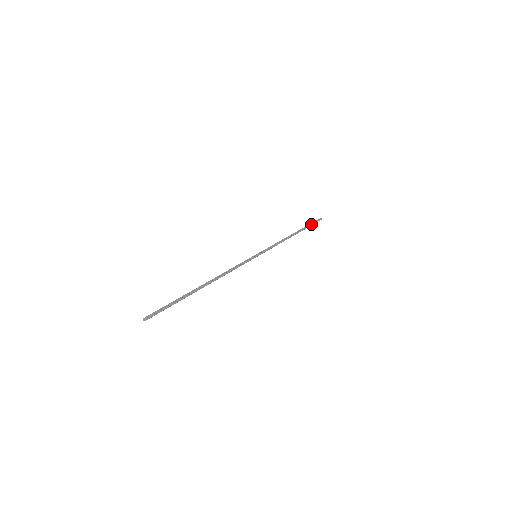
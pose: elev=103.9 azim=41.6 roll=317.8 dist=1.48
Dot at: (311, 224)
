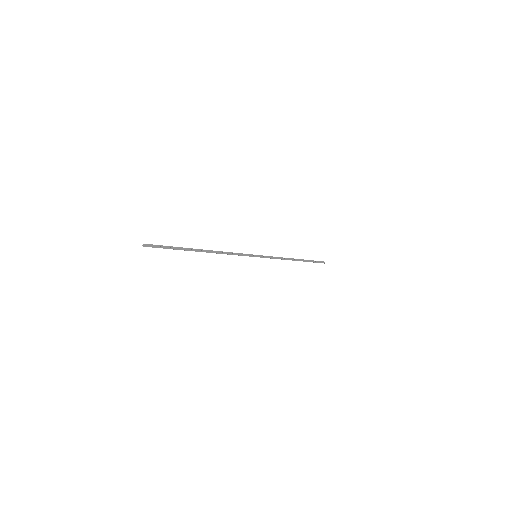
Dot at: (314, 261)
